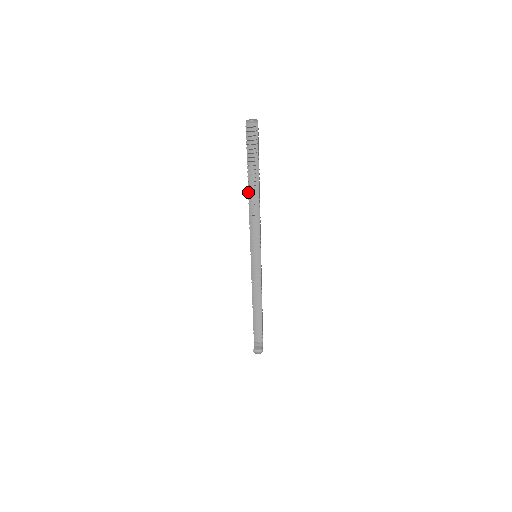
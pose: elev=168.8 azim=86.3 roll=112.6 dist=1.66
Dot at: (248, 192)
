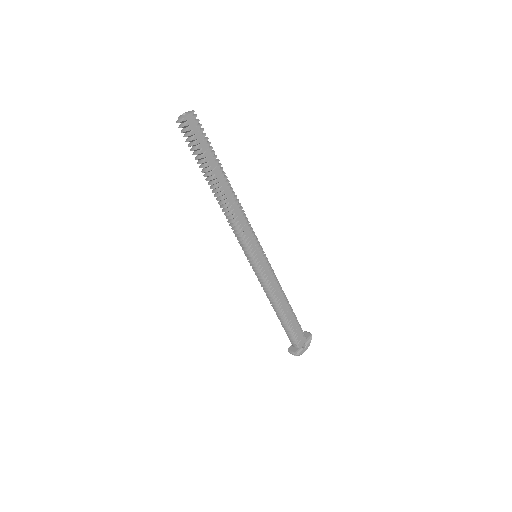
Dot at: (212, 191)
